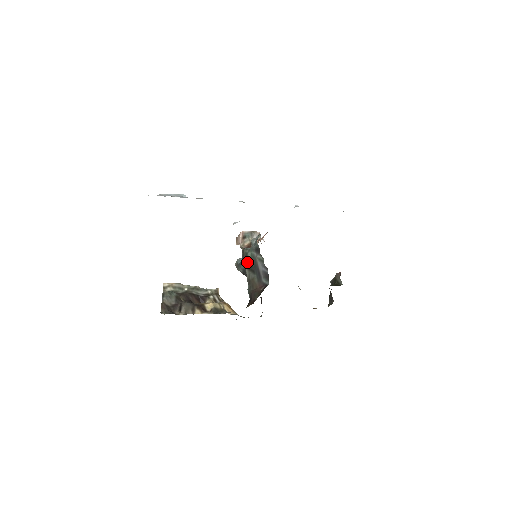
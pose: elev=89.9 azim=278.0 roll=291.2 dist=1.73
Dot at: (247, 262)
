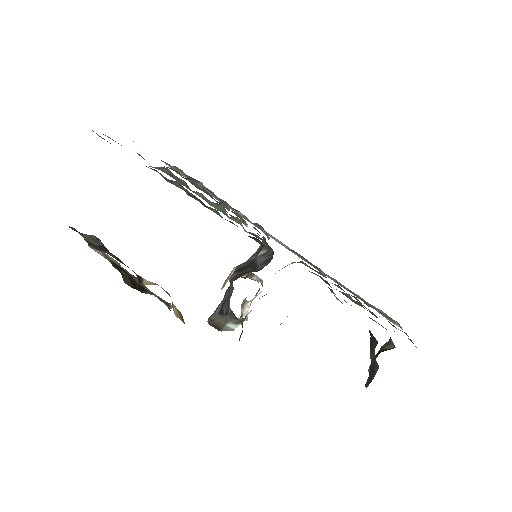
Dot at: (237, 268)
